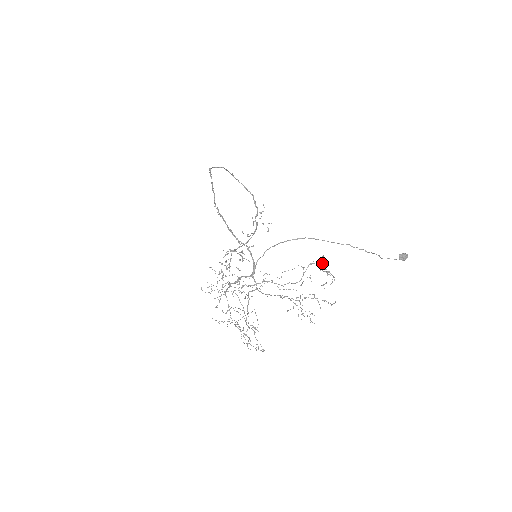
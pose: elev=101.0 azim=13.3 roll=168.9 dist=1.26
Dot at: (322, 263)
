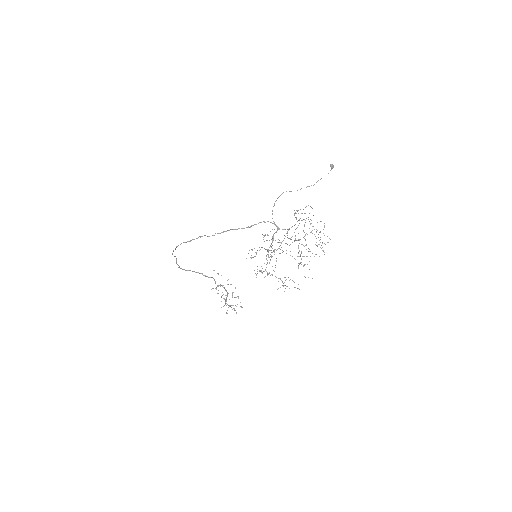
Dot at: occluded
